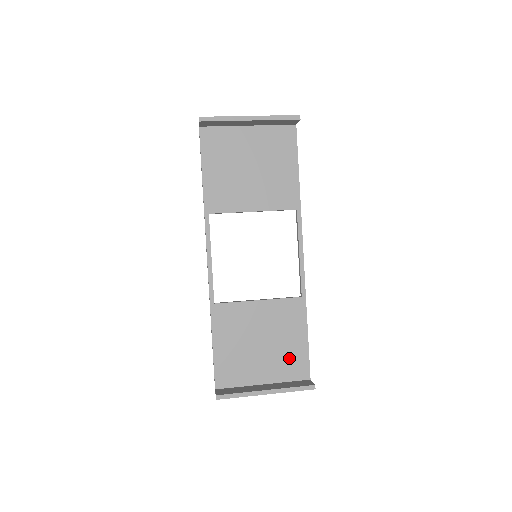
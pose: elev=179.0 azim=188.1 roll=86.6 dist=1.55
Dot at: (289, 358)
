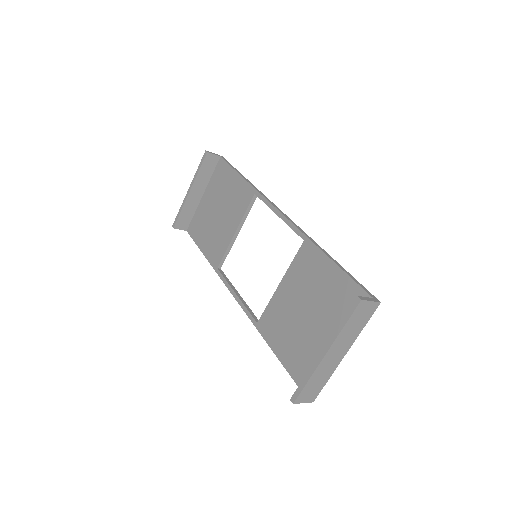
Dot at: (337, 301)
